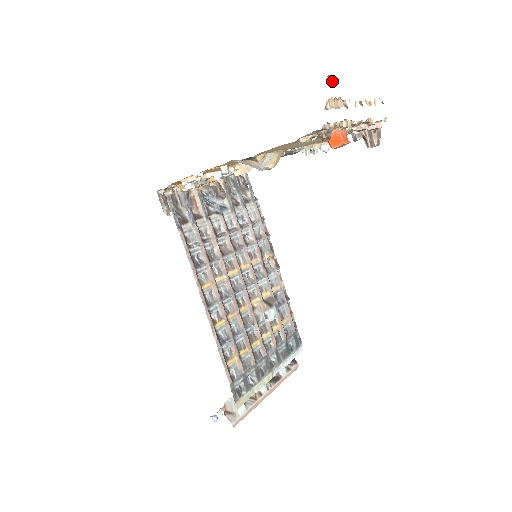
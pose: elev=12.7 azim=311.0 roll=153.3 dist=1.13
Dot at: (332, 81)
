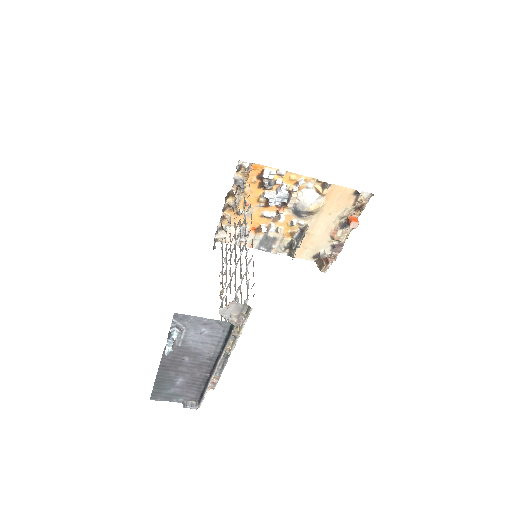
Dot at: occluded
